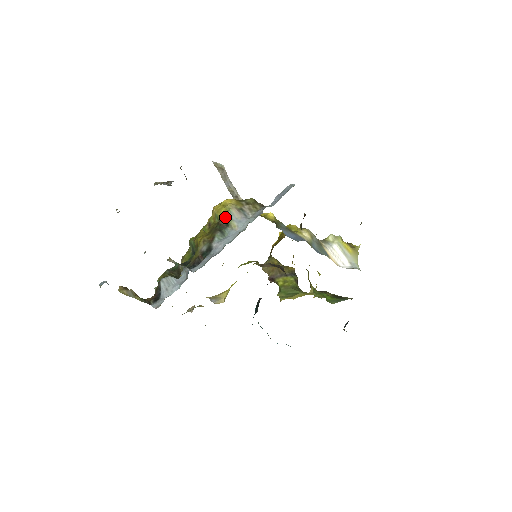
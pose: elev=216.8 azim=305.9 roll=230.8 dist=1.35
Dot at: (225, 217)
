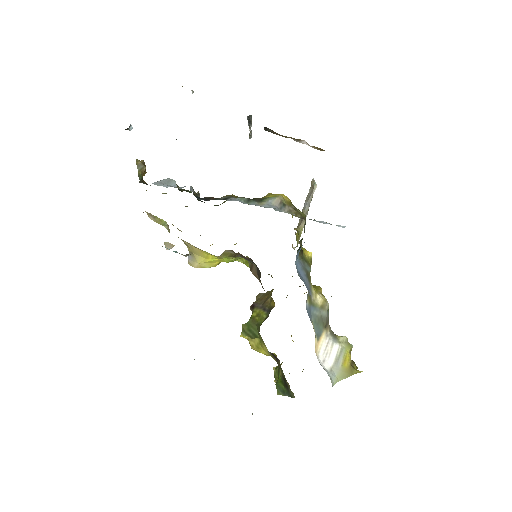
Dot at: (266, 197)
